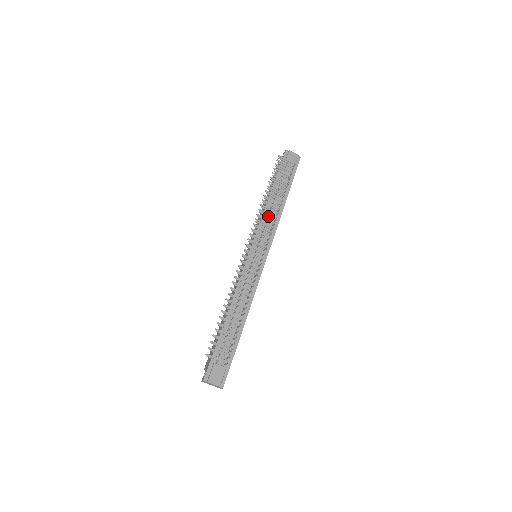
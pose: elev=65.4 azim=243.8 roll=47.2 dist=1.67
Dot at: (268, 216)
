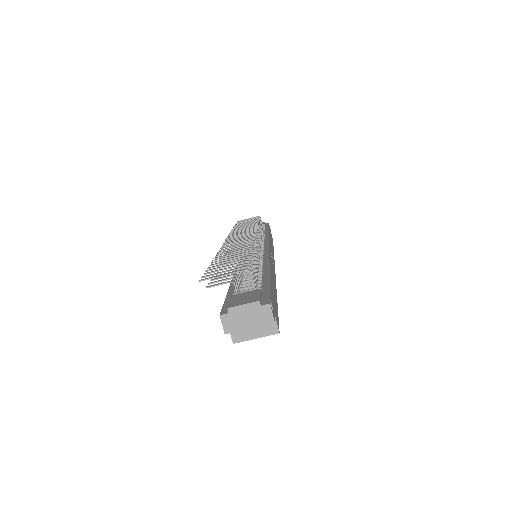
Dot at: occluded
